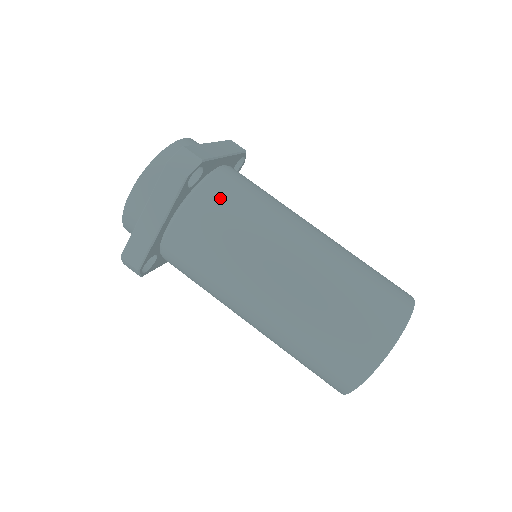
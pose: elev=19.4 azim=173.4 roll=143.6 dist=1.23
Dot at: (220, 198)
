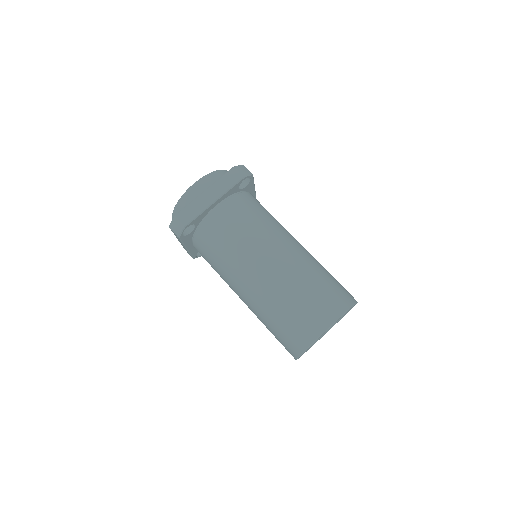
Dot at: (253, 202)
